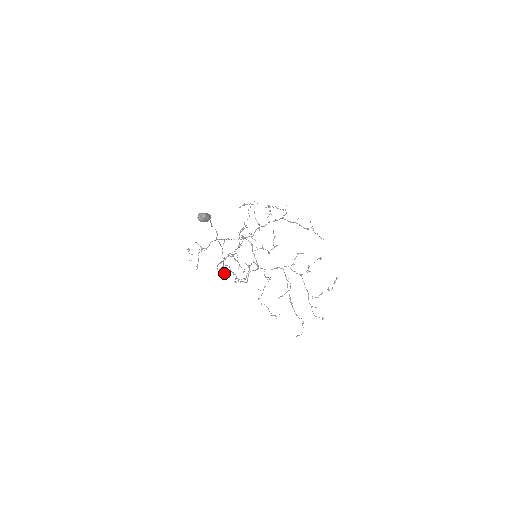
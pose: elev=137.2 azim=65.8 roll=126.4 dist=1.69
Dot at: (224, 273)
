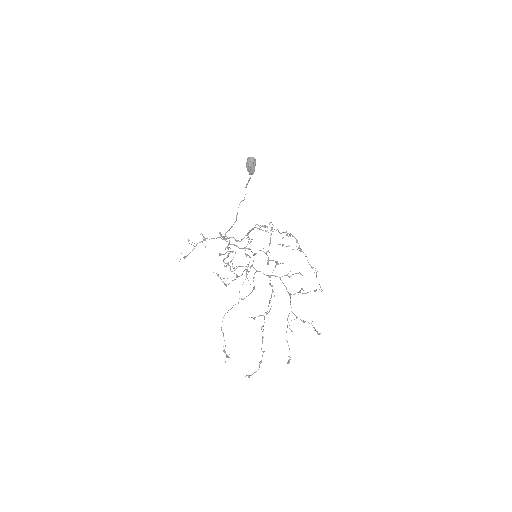
Dot at: (225, 234)
